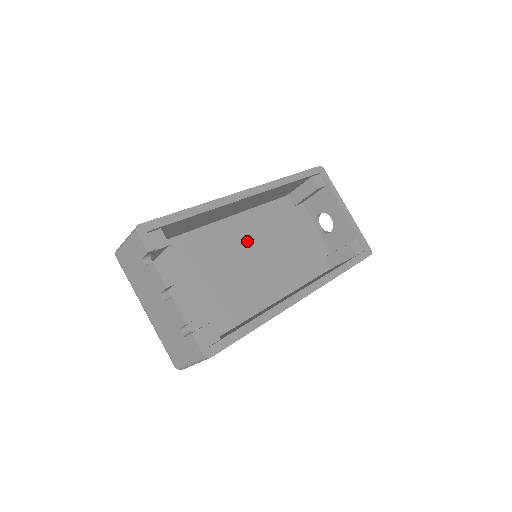
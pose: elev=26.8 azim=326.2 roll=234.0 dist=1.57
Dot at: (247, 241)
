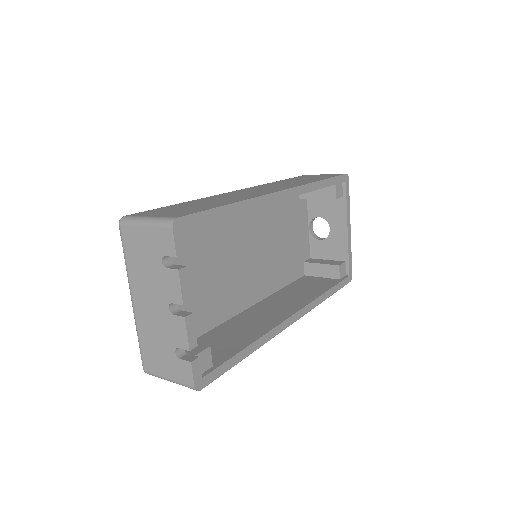
Dot at: (250, 231)
